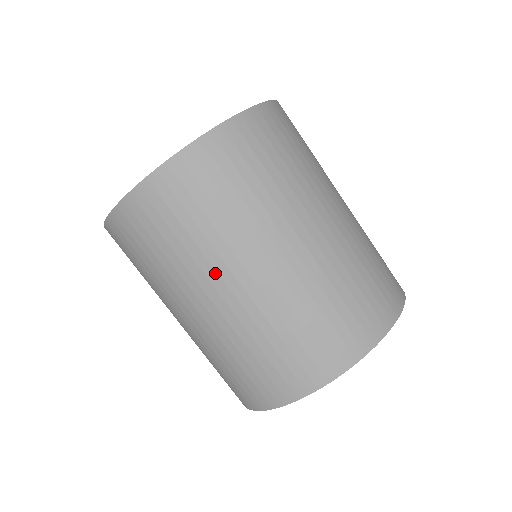
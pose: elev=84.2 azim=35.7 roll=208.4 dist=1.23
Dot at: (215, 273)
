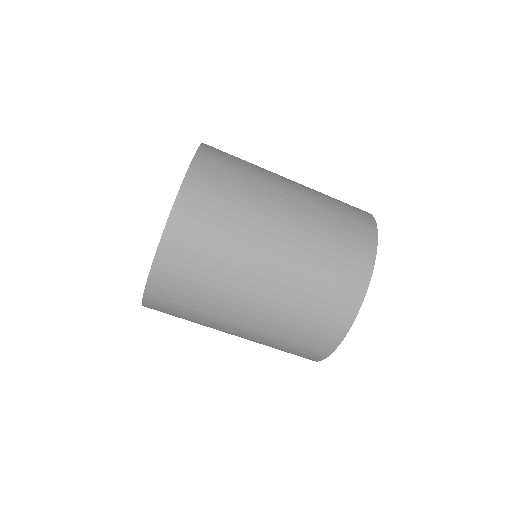
Dot at: (233, 304)
